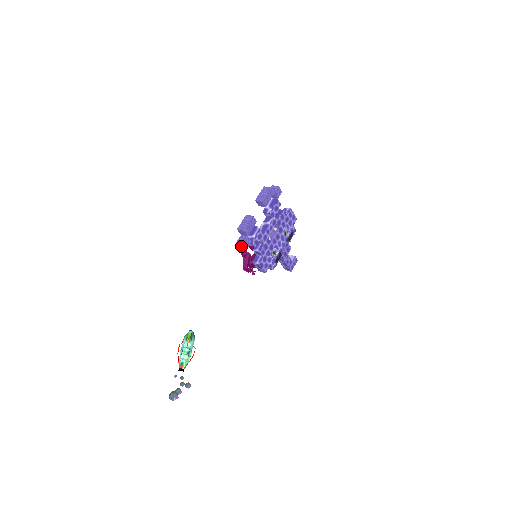
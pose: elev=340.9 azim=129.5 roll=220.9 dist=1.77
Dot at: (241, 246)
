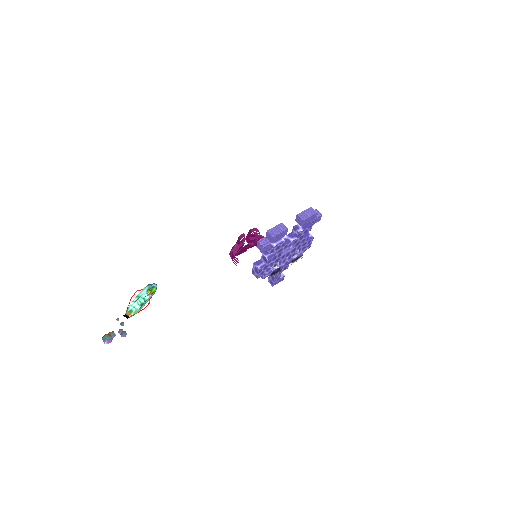
Dot at: (259, 247)
